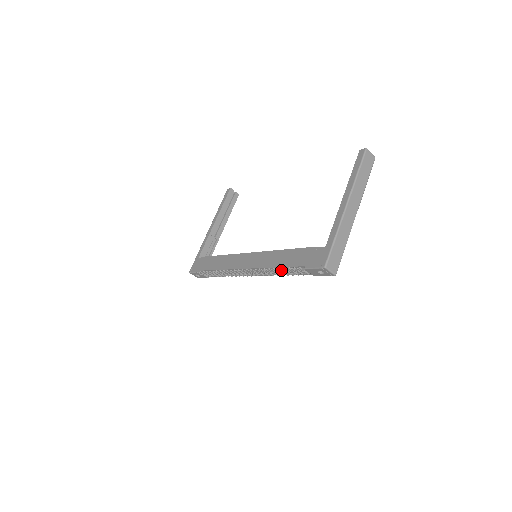
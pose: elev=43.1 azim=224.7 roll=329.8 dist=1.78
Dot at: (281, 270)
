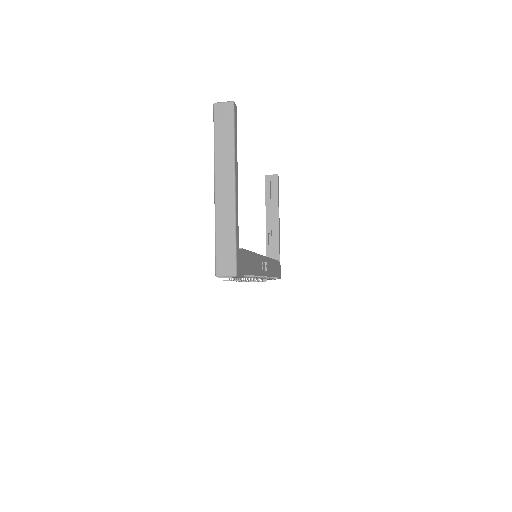
Dot at: (237, 278)
